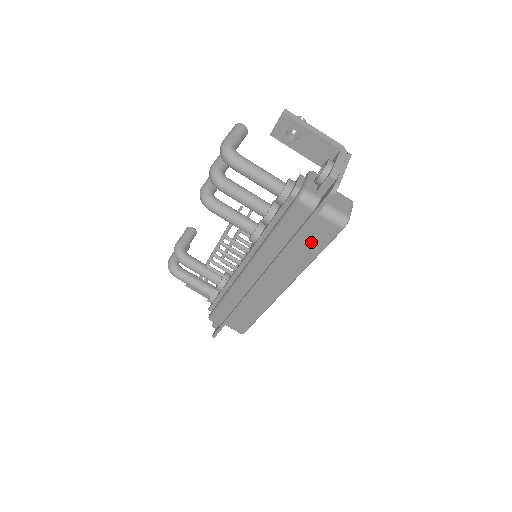
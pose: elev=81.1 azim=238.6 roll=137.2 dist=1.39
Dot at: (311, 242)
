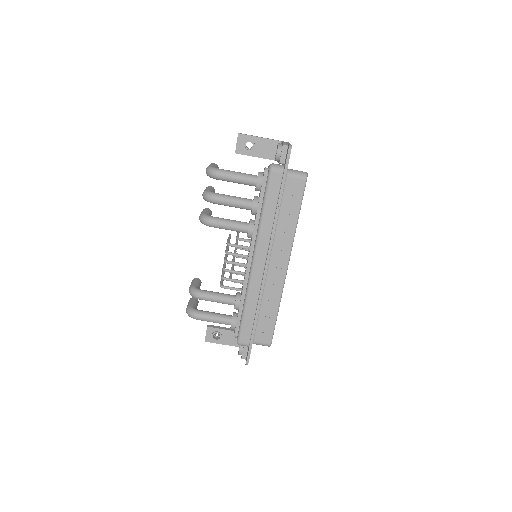
Dot at: (291, 203)
